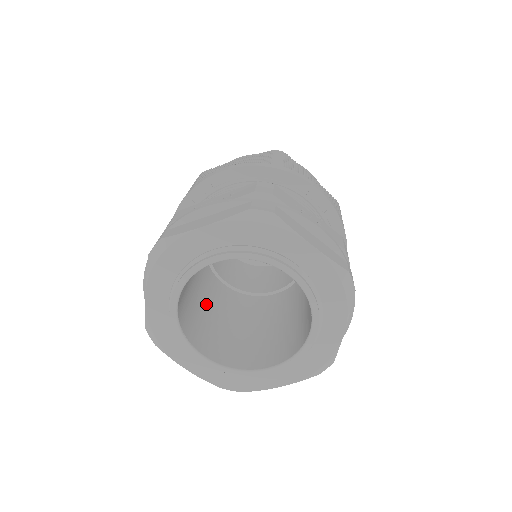
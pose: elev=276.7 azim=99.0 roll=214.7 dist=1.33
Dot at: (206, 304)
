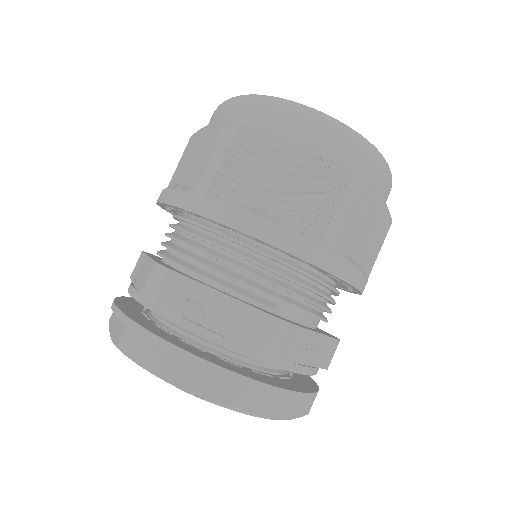
Dot at: occluded
